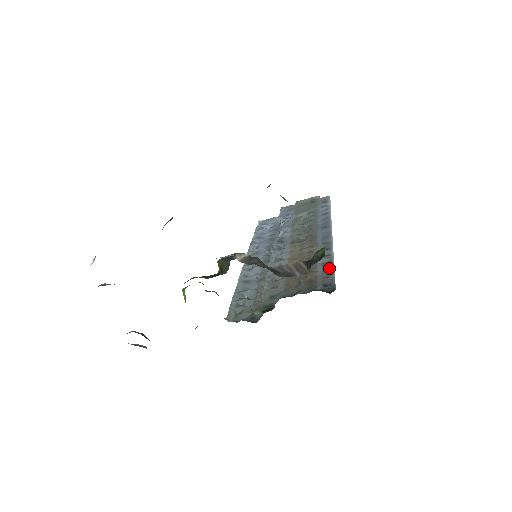
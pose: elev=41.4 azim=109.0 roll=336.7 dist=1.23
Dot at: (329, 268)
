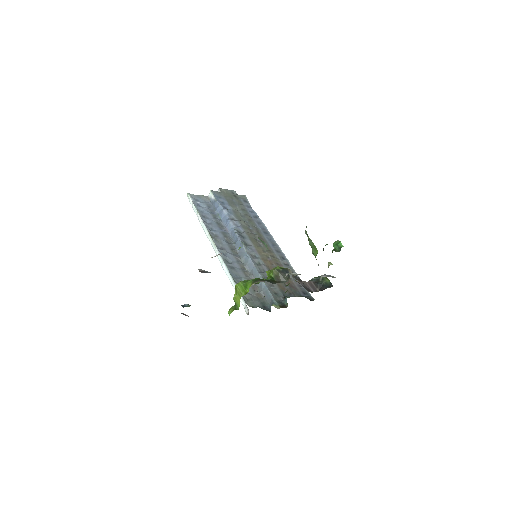
Dot at: occluded
